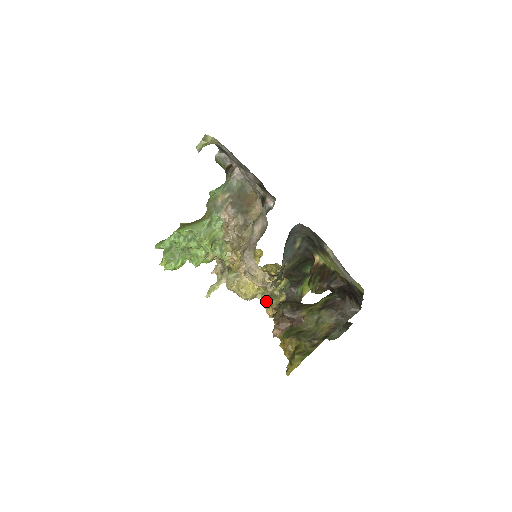
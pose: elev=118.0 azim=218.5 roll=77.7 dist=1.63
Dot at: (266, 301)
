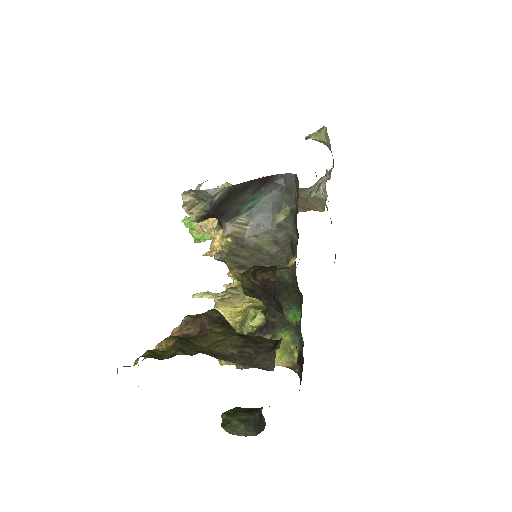
Dot at: occluded
